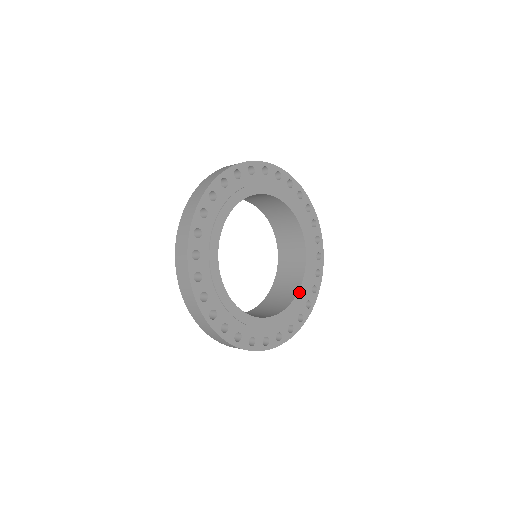
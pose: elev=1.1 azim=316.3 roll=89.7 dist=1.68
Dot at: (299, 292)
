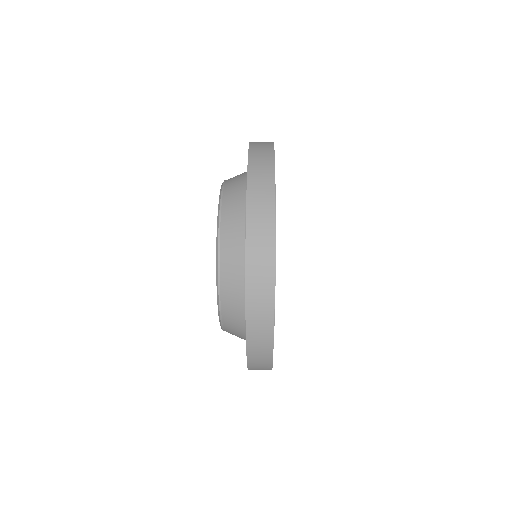
Dot at: occluded
